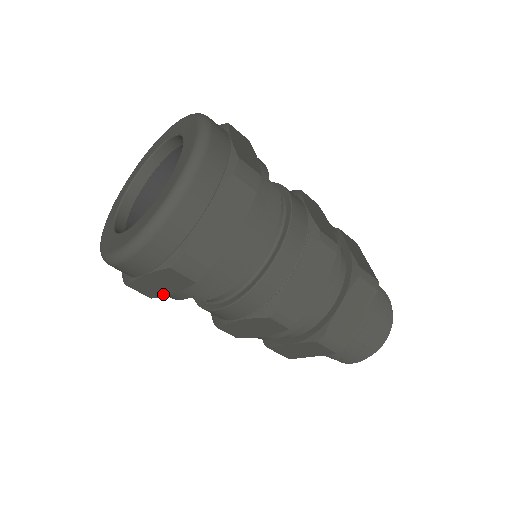
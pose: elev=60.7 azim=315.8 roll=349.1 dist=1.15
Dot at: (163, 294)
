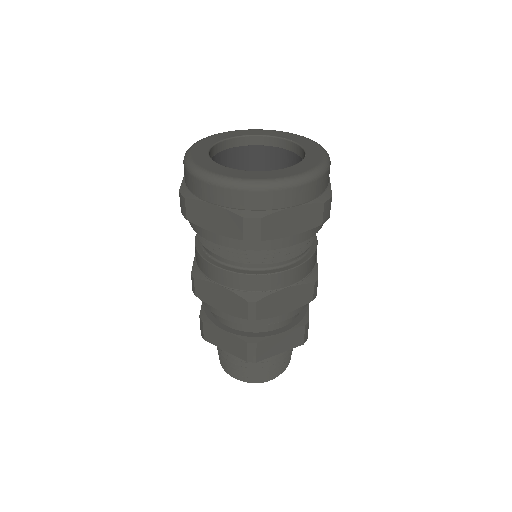
Dot at: (202, 225)
